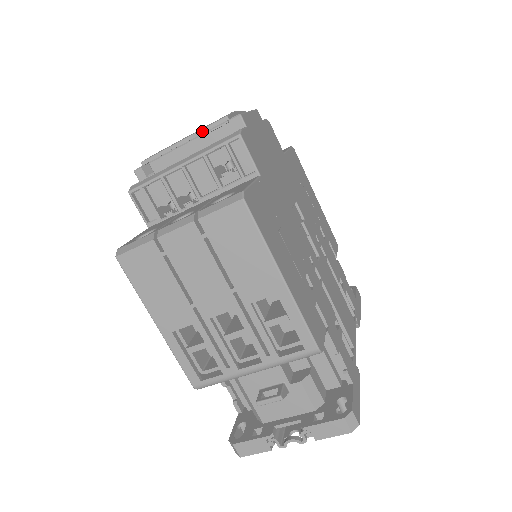
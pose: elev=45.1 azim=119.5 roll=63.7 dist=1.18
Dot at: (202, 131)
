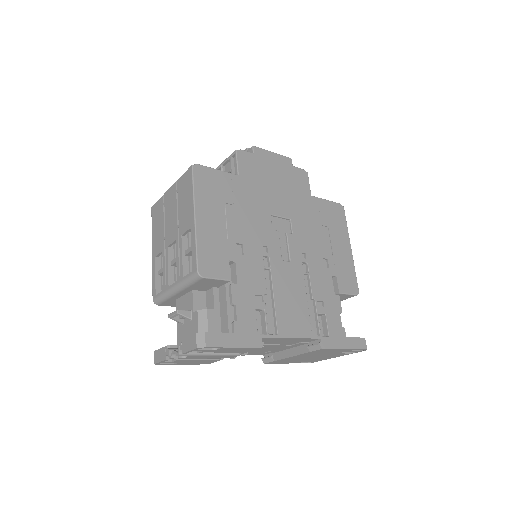
Dot at: occluded
